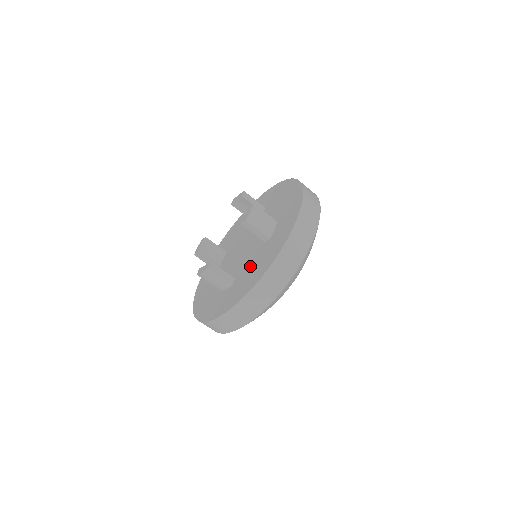
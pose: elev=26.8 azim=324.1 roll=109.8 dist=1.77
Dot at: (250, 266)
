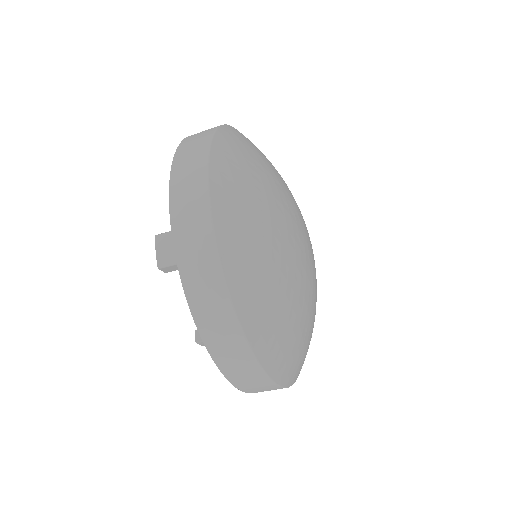
Dot at: occluded
